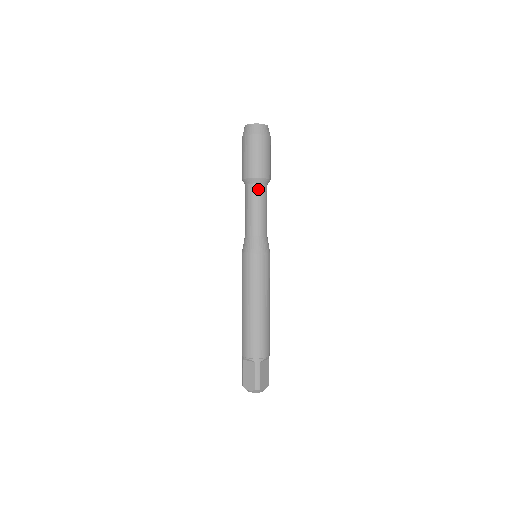
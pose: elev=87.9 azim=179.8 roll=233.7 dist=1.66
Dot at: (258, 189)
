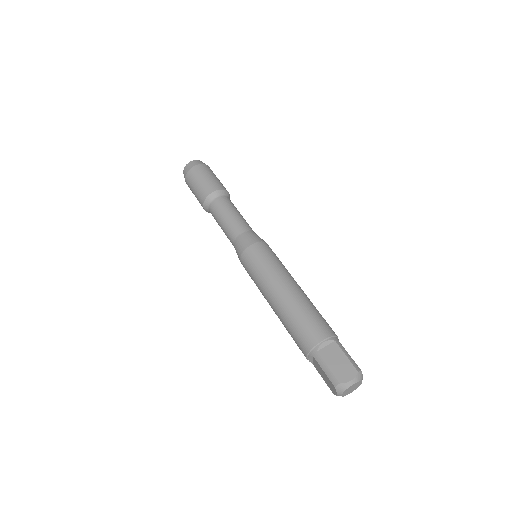
Dot at: (213, 206)
